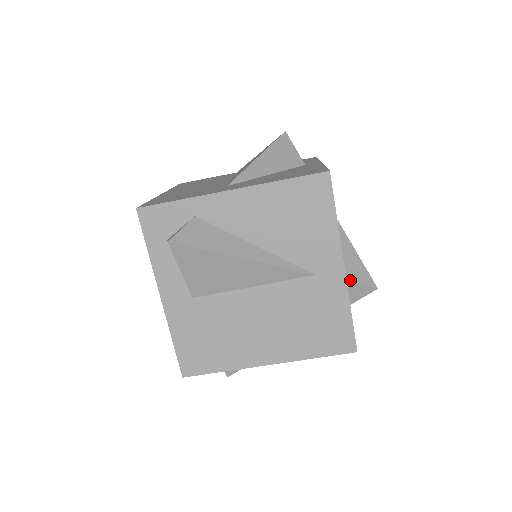
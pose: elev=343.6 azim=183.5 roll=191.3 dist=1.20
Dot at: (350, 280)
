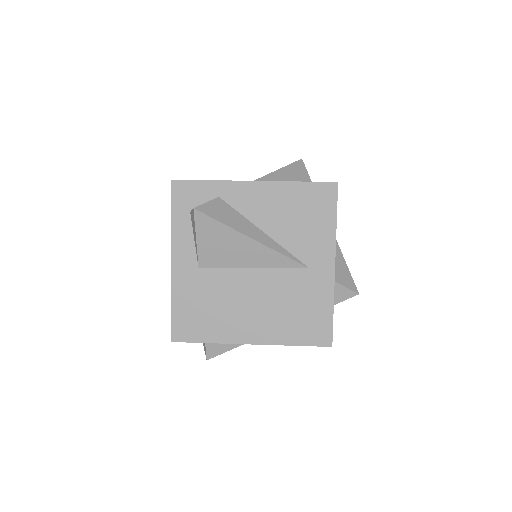
Dot at: (337, 281)
